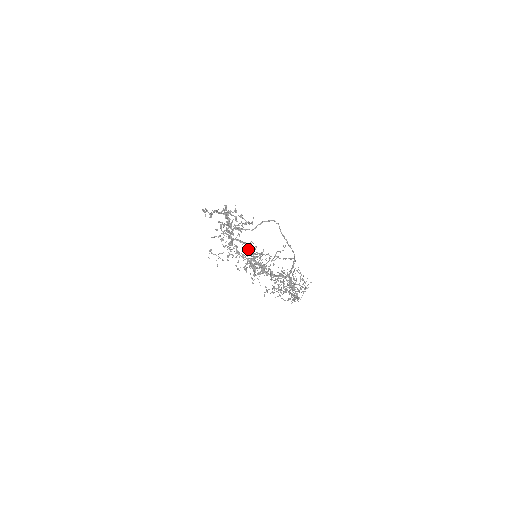
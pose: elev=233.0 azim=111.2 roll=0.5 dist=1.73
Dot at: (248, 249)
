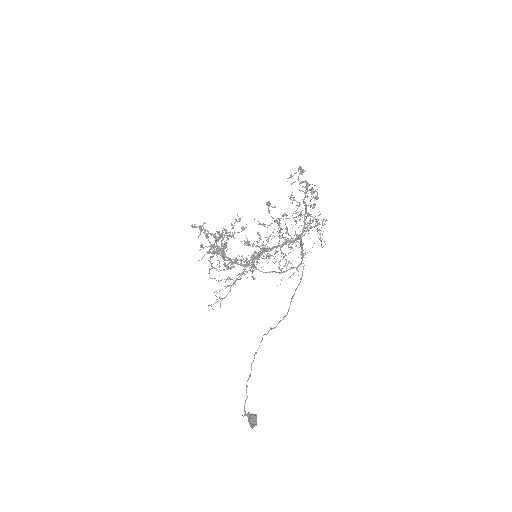
Dot at: occluded
